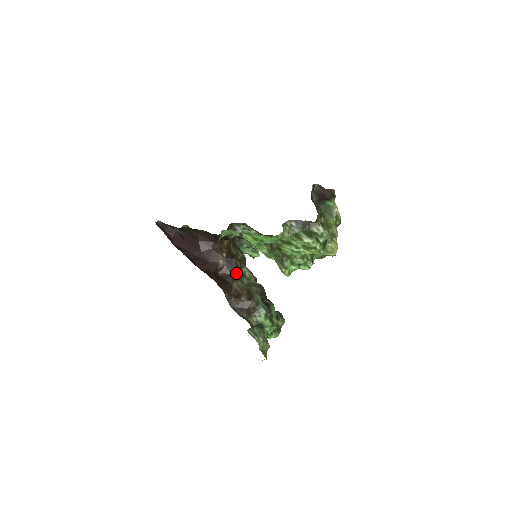
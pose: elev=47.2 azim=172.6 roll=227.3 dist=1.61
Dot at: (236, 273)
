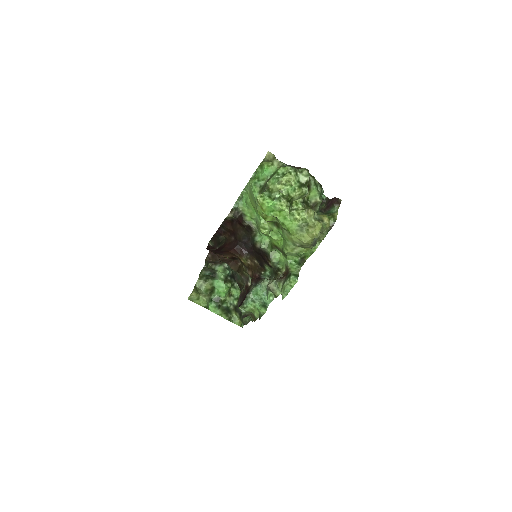
Dot at: (232, 266)
